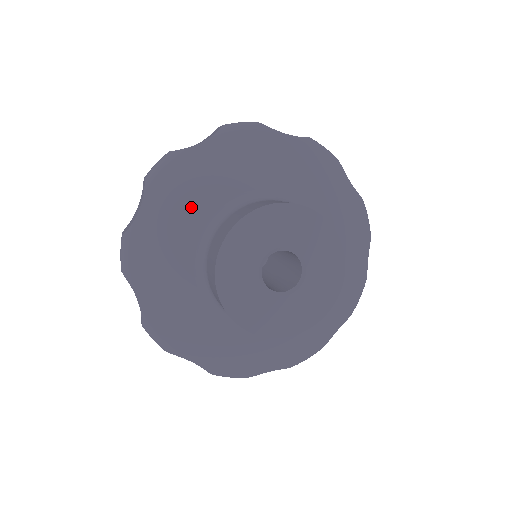
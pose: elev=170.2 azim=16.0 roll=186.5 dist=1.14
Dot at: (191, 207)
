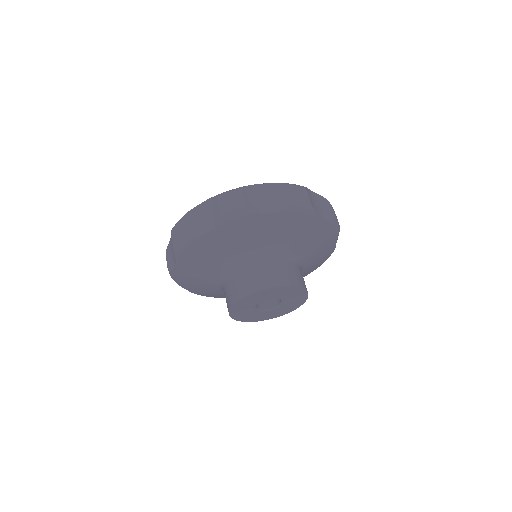
Dot at: (204, 285)
